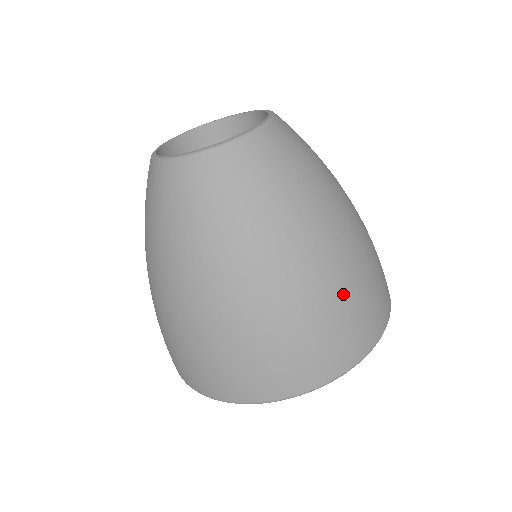
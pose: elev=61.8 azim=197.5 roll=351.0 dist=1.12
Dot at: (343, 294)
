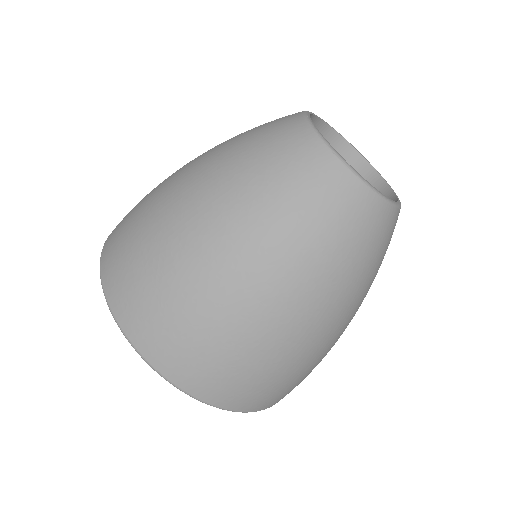
Dot at: (302, 364)
